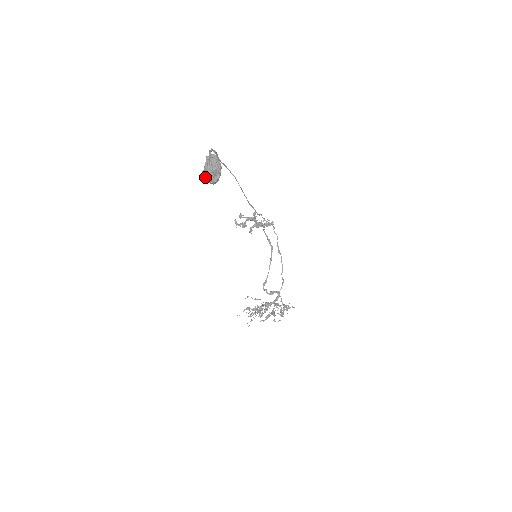
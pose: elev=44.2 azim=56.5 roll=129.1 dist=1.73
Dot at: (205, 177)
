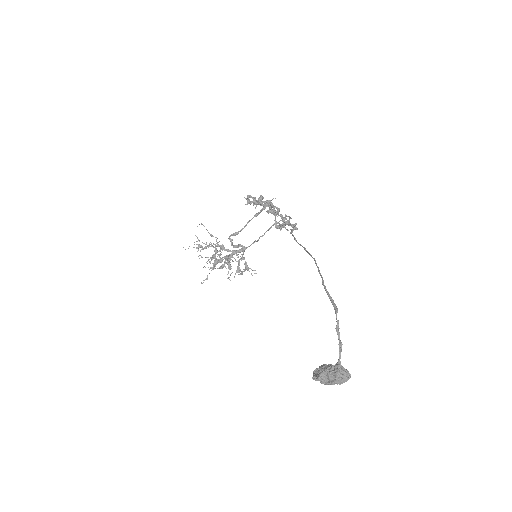
Dot at: (316, 377)
